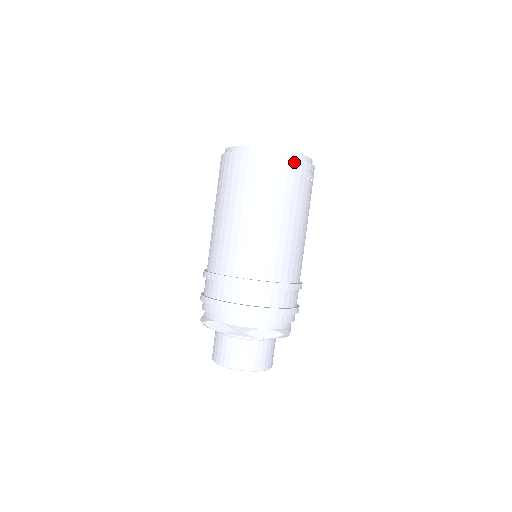
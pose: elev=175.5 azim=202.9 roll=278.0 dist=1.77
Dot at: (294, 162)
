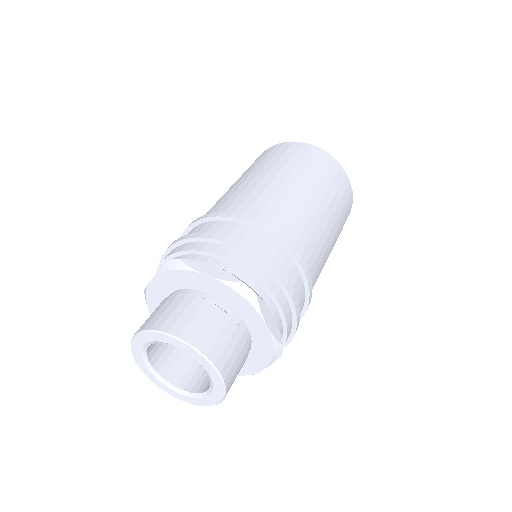
Dot at: (350, 191)
